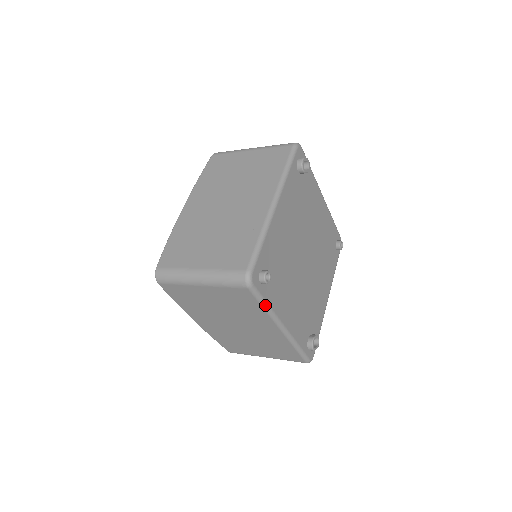
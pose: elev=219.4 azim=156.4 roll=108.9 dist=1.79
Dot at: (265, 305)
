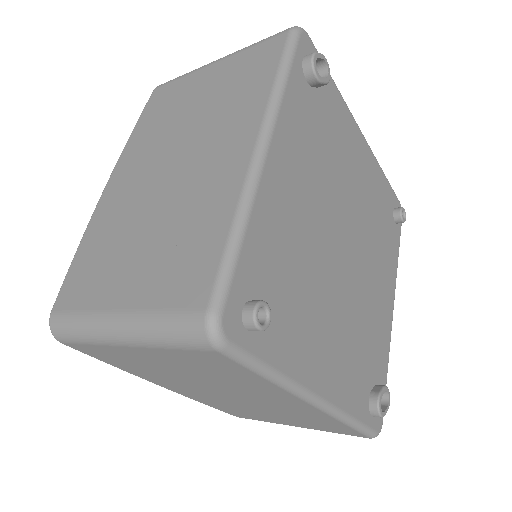
Dot at: (268, 373)
